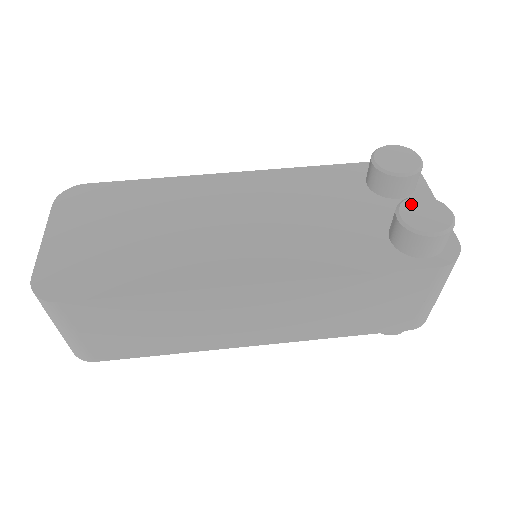
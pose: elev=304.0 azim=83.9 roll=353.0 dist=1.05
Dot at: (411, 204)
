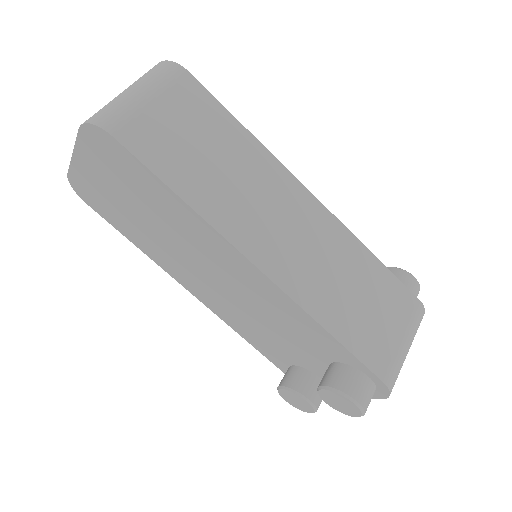
Dot at: (297, 397)
